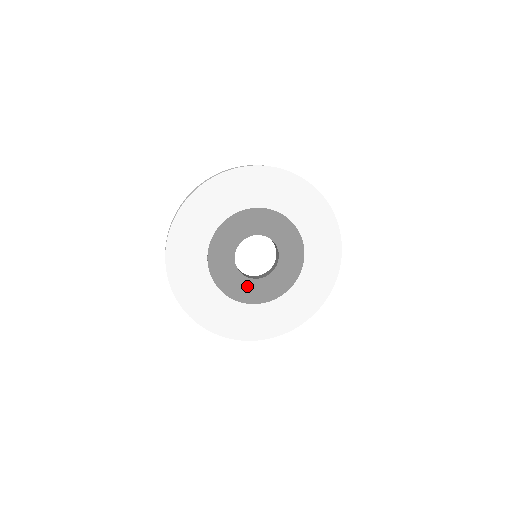
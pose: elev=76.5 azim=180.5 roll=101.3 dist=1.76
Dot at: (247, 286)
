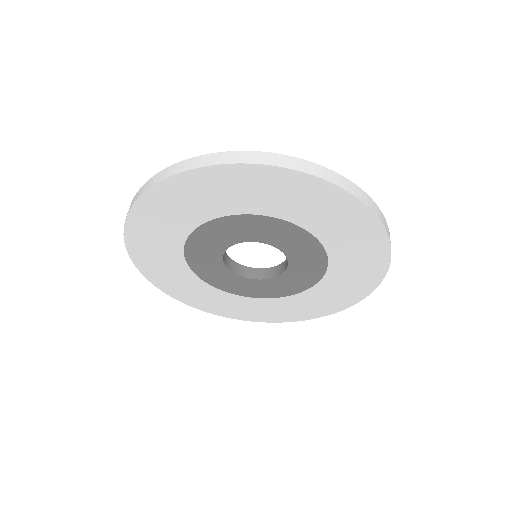
Dot at: (221, 273)
